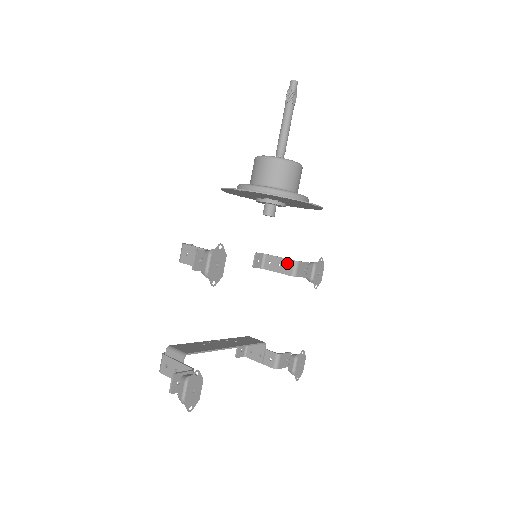
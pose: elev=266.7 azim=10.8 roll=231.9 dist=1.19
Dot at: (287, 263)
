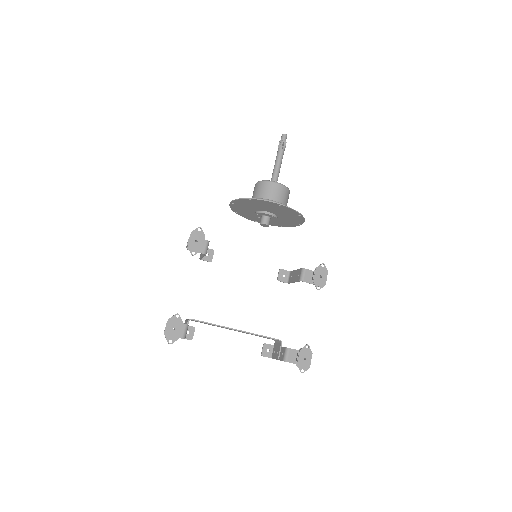
Dot at: (298, 272)
